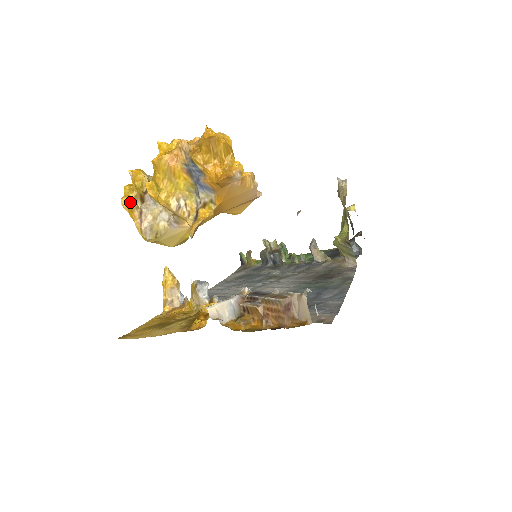
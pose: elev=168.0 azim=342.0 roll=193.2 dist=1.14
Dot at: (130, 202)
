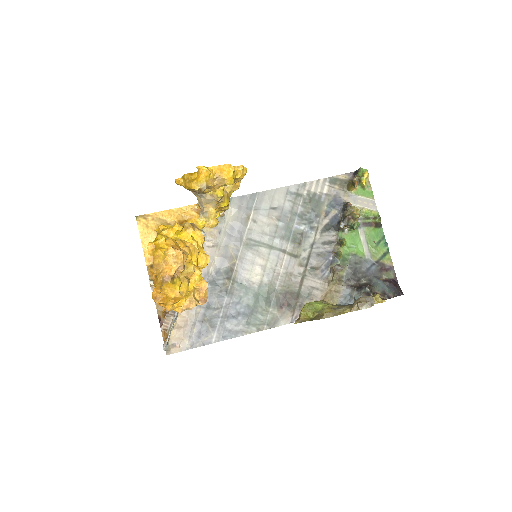
Dot at: (181, 185)
